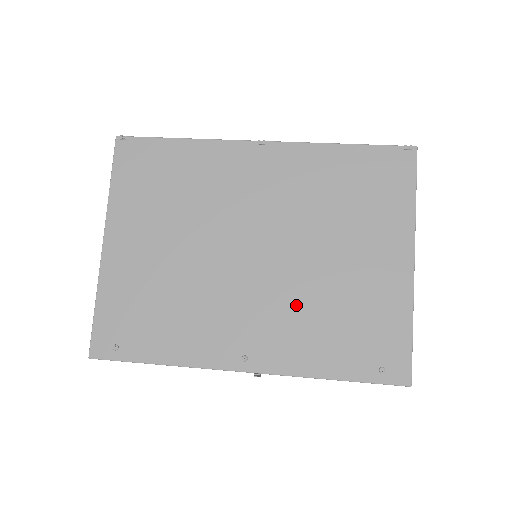
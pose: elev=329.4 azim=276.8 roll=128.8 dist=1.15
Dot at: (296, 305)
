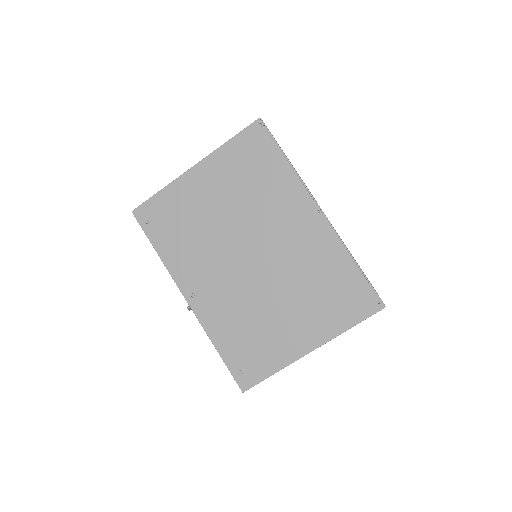
Dot at: (240, 303)
